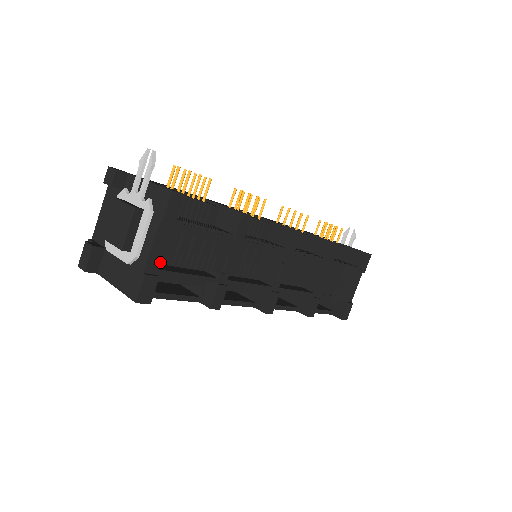
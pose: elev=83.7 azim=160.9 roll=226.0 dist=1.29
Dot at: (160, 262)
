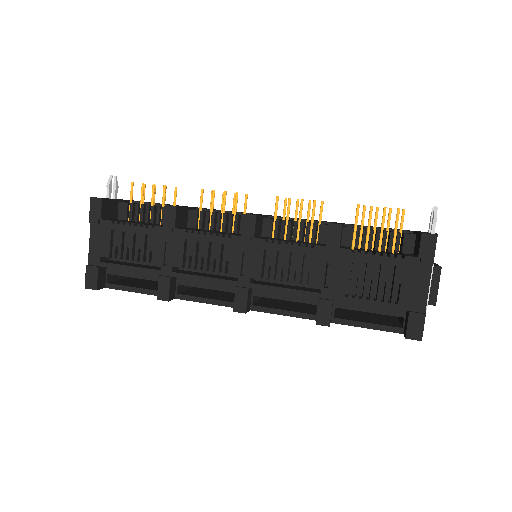
Dot at: (99, 256)
